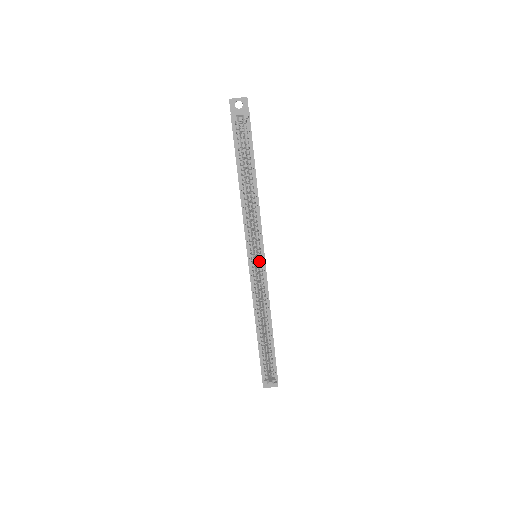
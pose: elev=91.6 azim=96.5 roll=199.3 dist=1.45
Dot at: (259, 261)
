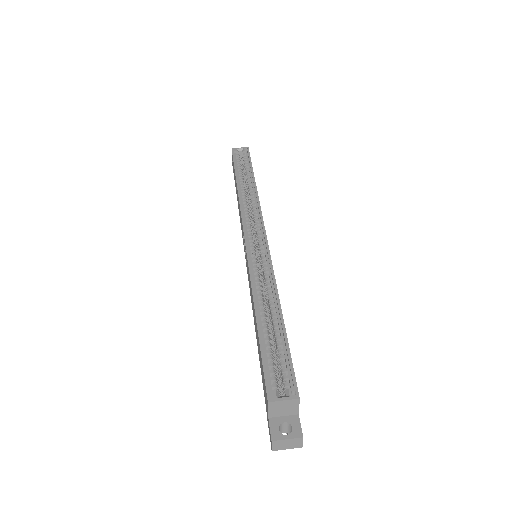
Dot at: occluded
